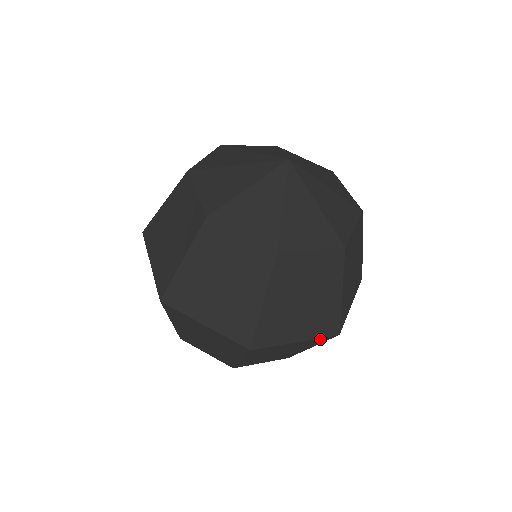
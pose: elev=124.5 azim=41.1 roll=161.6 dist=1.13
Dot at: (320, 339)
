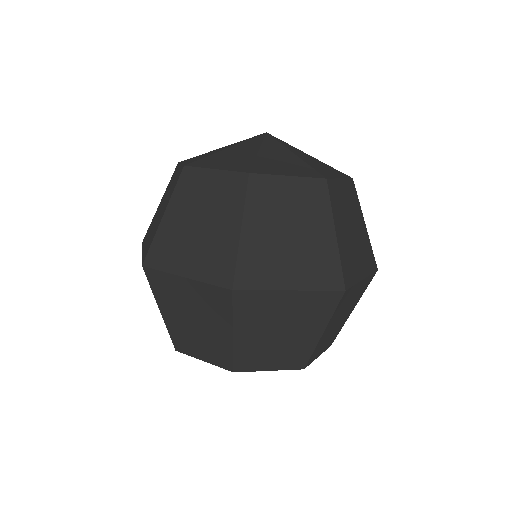
Dot at: (369, 279)
